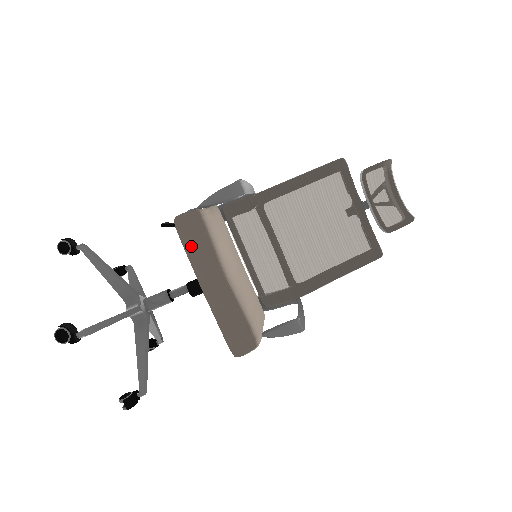
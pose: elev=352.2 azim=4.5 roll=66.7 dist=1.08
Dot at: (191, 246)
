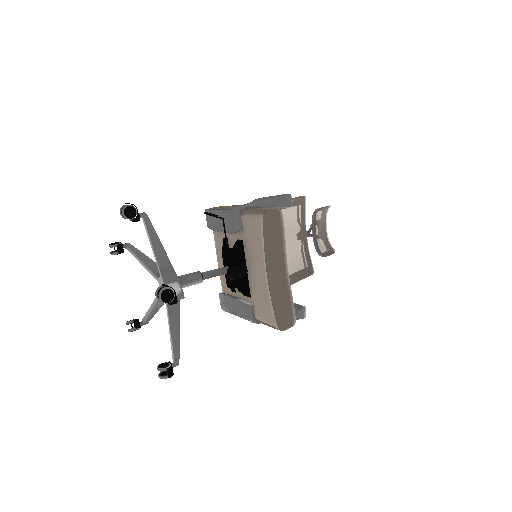
Dot at: (273, 236)
